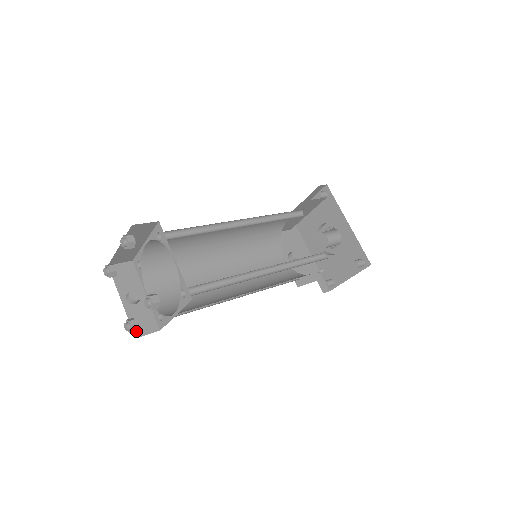
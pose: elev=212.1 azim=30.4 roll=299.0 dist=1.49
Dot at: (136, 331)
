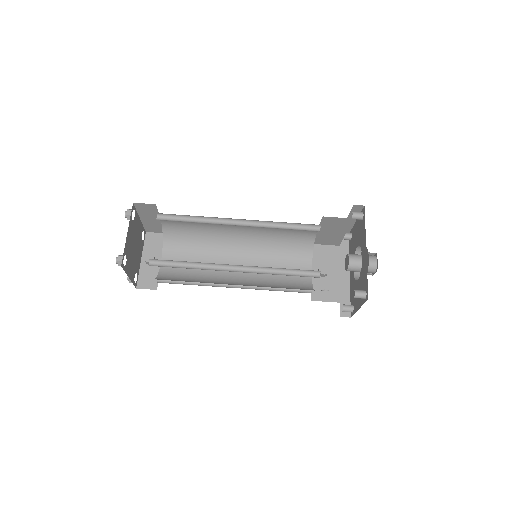
Dot at: (134, 283)
